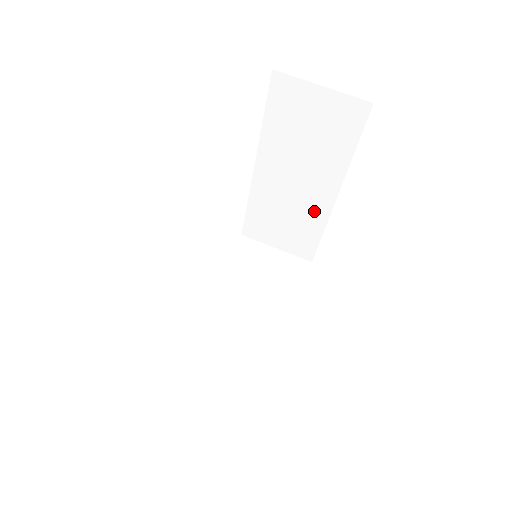
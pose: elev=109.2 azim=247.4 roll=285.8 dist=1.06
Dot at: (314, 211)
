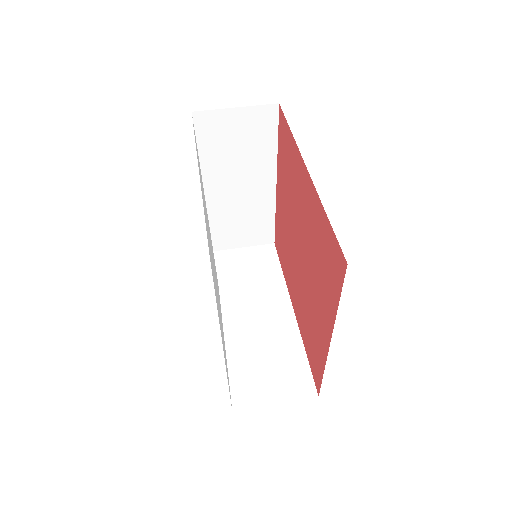
Dot at: (262, 203)
